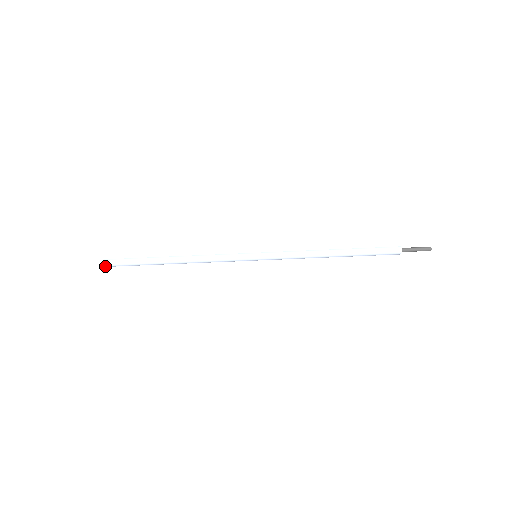
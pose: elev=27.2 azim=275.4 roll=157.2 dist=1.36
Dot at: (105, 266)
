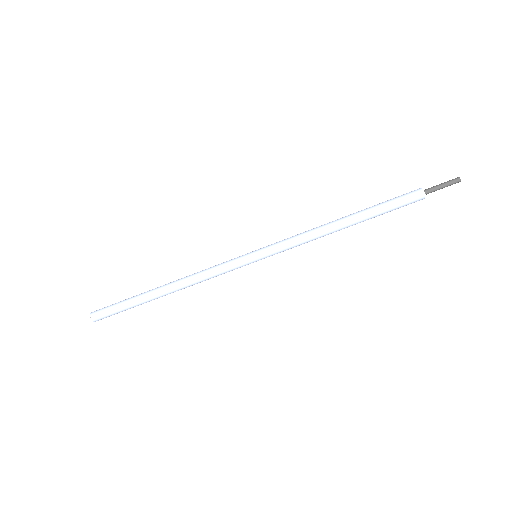
Dot at: (90, 315)
